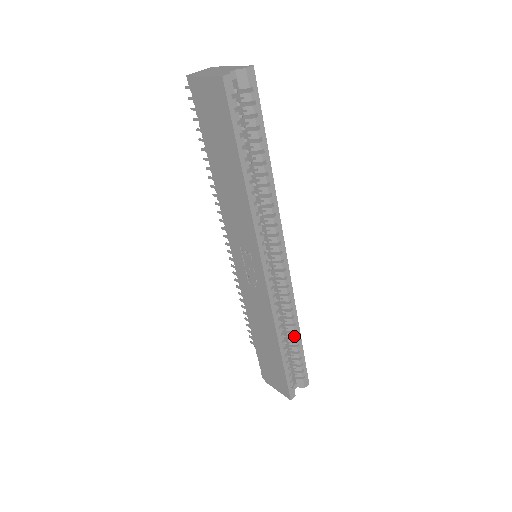
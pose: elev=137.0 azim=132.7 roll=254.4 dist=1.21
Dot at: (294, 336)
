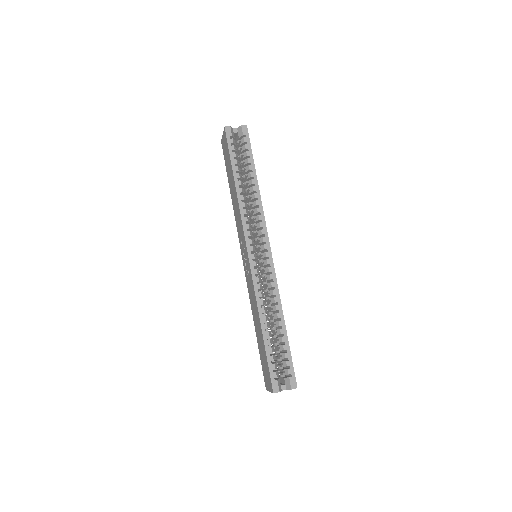
Dot at: (278, 324)
